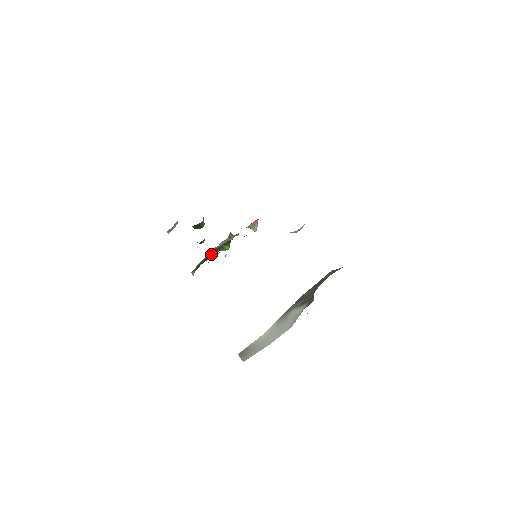
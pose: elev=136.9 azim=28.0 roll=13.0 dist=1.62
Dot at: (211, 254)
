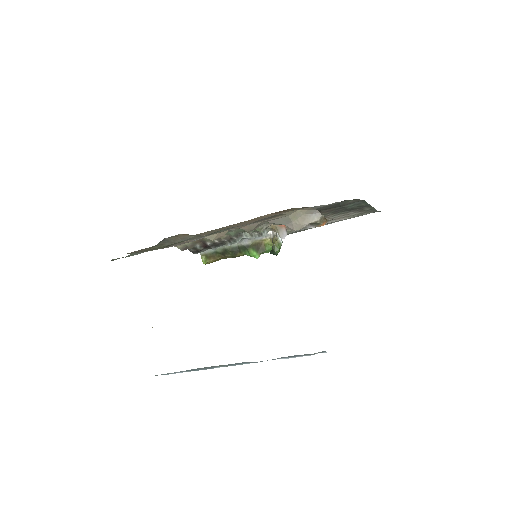
Dot at: (231, 249)
